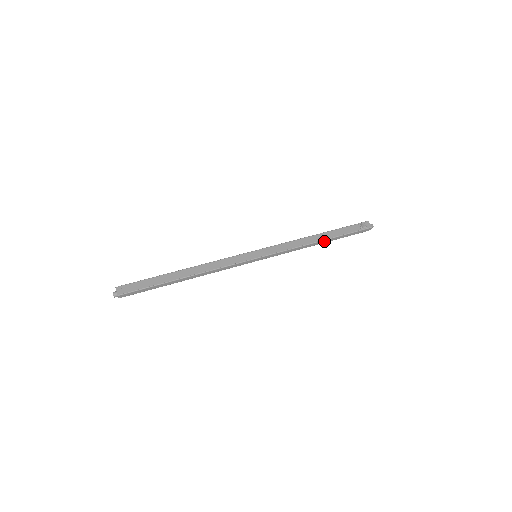
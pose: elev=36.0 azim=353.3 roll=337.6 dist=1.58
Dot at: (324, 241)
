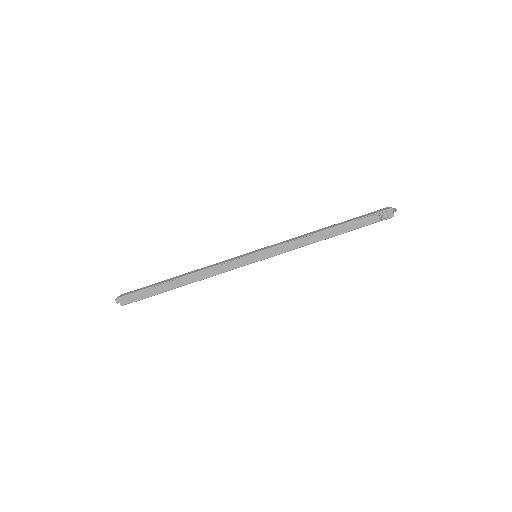
Dot at: (333, 236)
